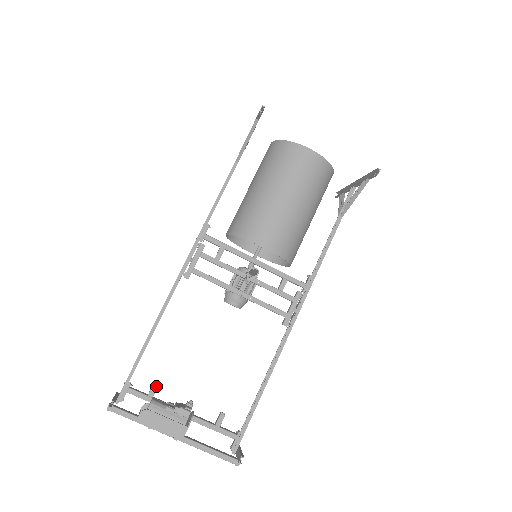
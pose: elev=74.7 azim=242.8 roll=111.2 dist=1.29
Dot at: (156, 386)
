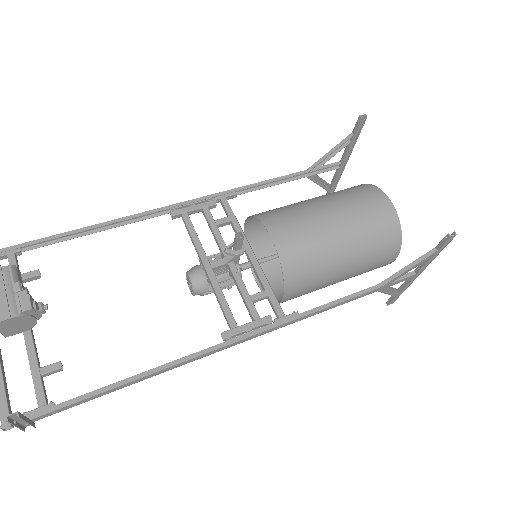
Dot at: (37, 273)
